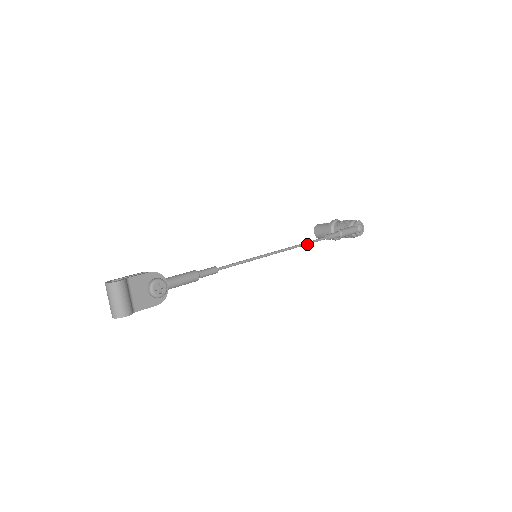
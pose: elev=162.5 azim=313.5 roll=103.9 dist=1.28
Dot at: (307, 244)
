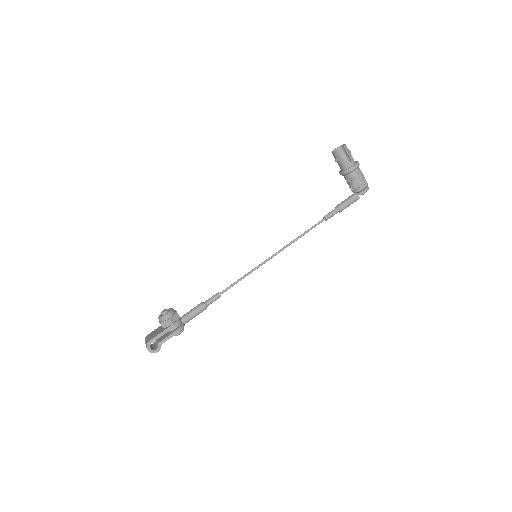
Dot at: (302, 235)
